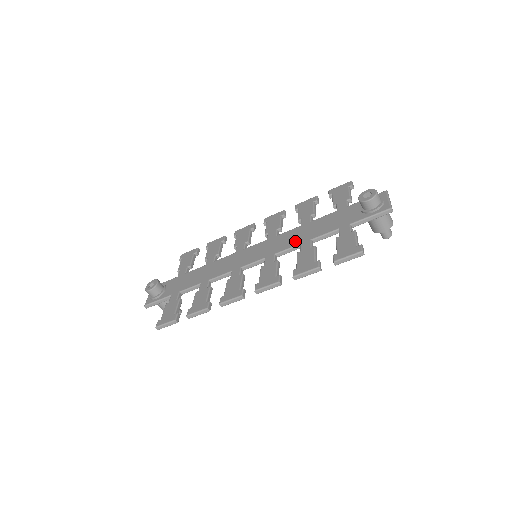
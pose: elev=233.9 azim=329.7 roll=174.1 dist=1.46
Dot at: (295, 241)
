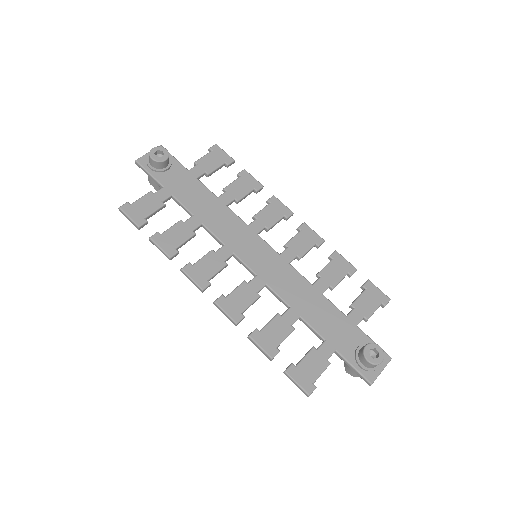
Dot at: (291, 297)
